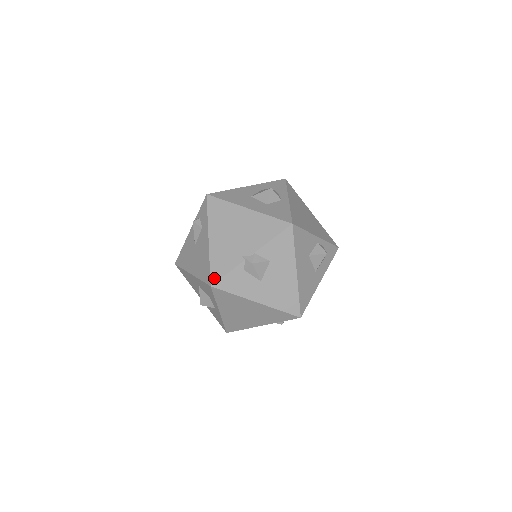
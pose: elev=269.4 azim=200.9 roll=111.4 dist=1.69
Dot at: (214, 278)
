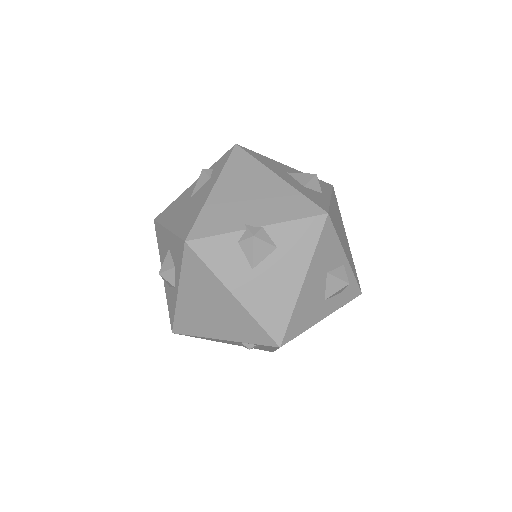
Dot at: (195, 234)
